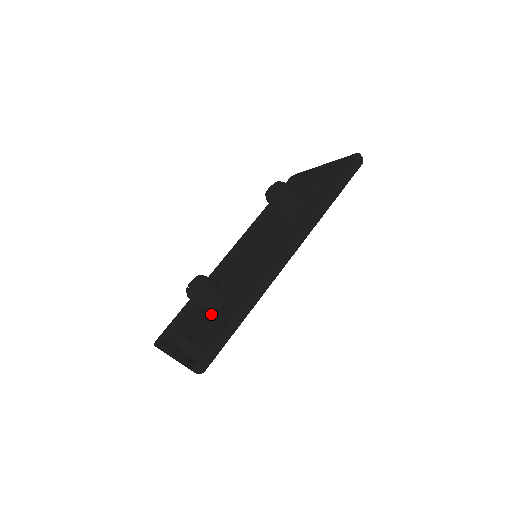
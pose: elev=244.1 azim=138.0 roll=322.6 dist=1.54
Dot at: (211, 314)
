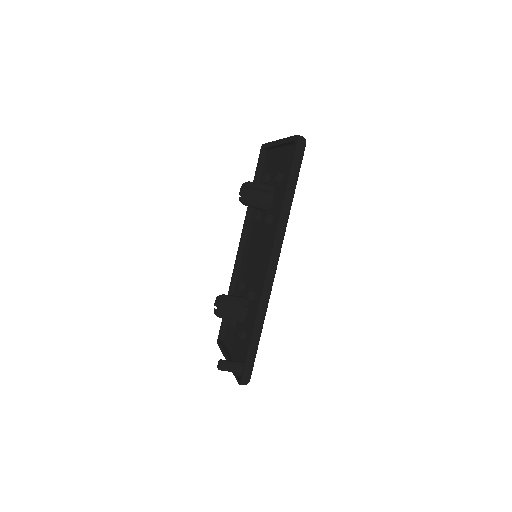
Dot at: (241, 321)
